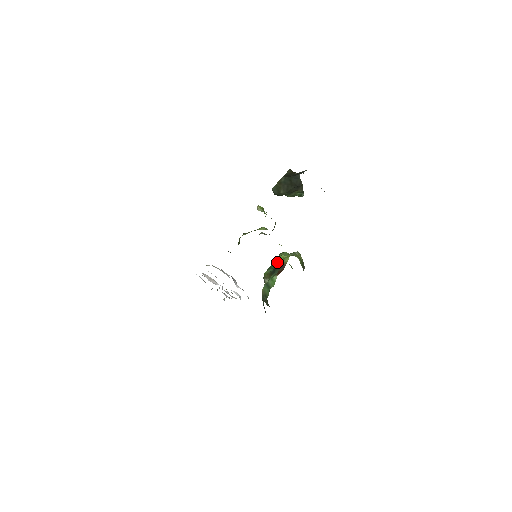
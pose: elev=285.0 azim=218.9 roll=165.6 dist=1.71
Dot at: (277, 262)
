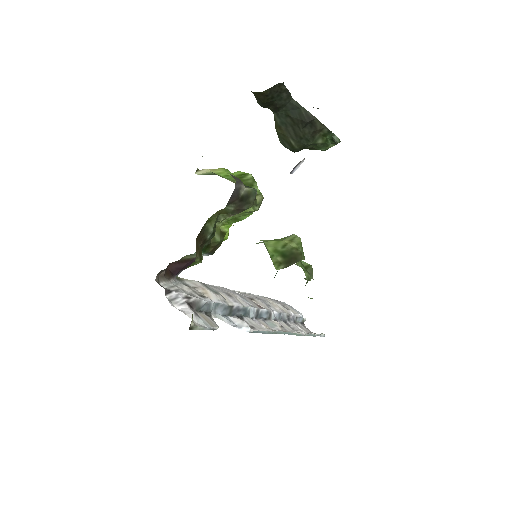
Dot at: occluded
